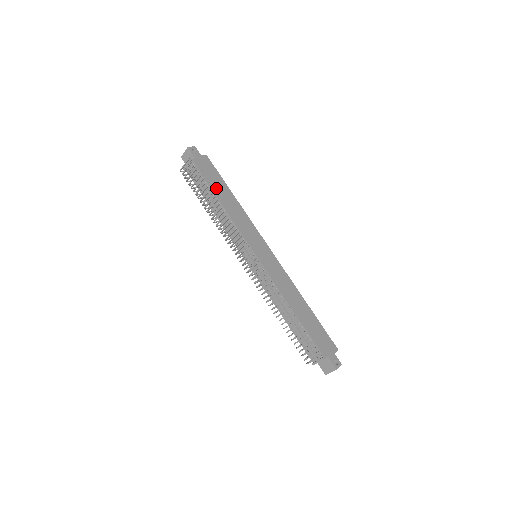
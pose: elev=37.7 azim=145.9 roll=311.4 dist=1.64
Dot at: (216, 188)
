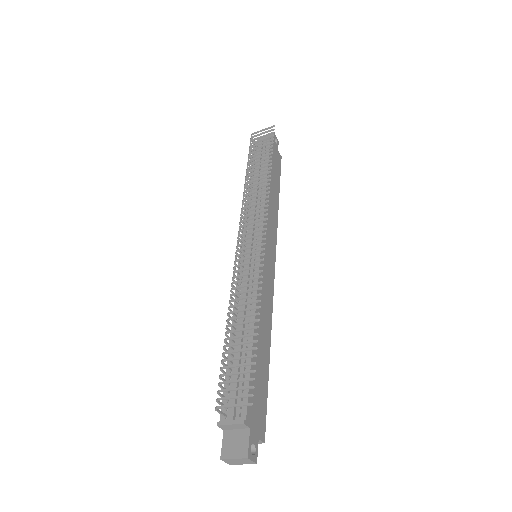
Dot at: (271, 174)
